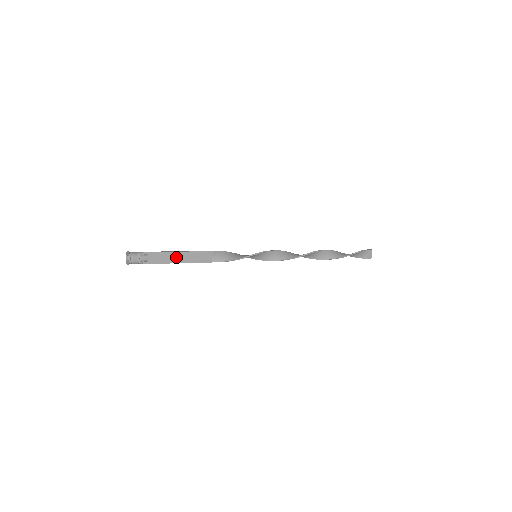
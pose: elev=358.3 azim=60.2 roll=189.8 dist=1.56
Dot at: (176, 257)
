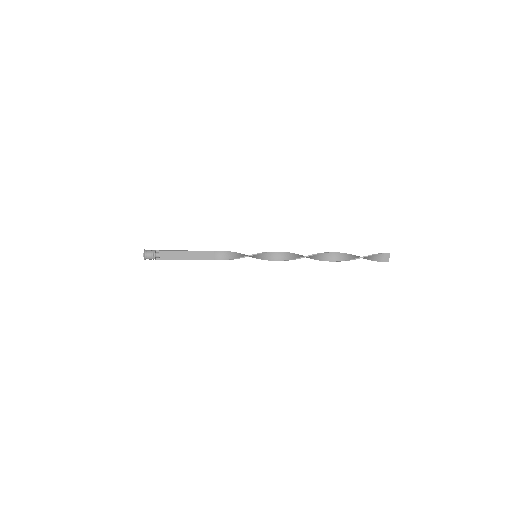
Dot at: (183, 255)
